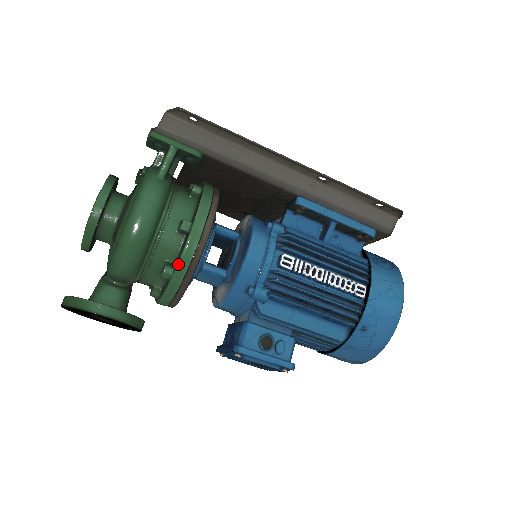
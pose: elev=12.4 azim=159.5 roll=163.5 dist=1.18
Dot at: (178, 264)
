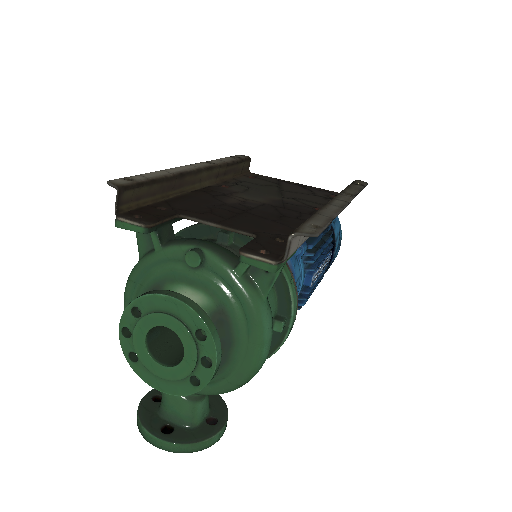
Dot at: occluded
